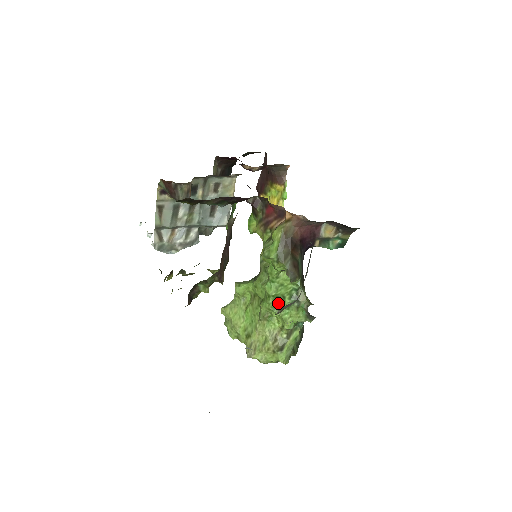
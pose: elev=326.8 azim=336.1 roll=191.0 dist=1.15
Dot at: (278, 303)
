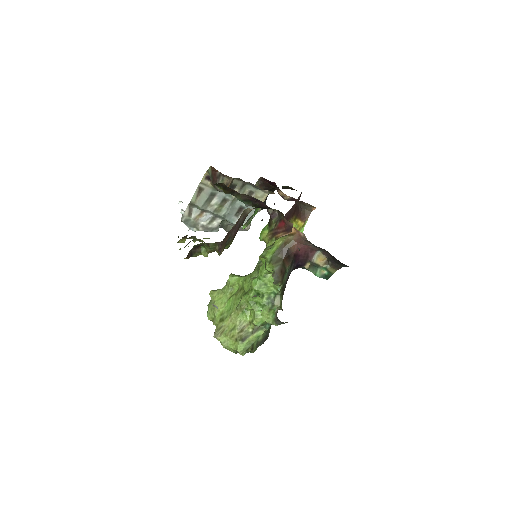
Dot at: (257, 299)
